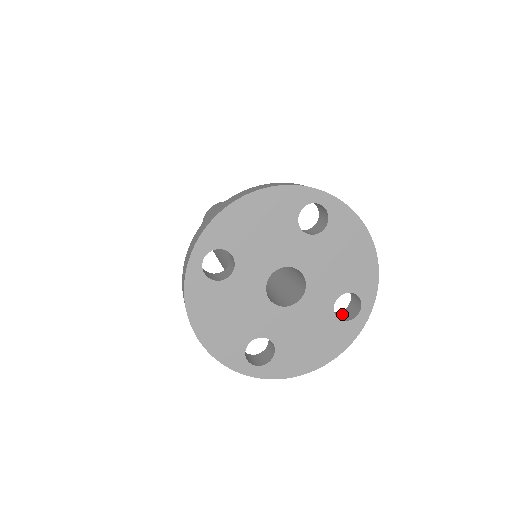
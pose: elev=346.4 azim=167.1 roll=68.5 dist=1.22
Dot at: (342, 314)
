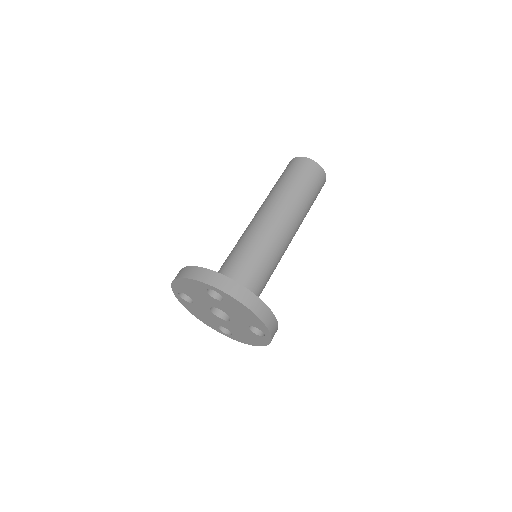
Dot at: occluded
